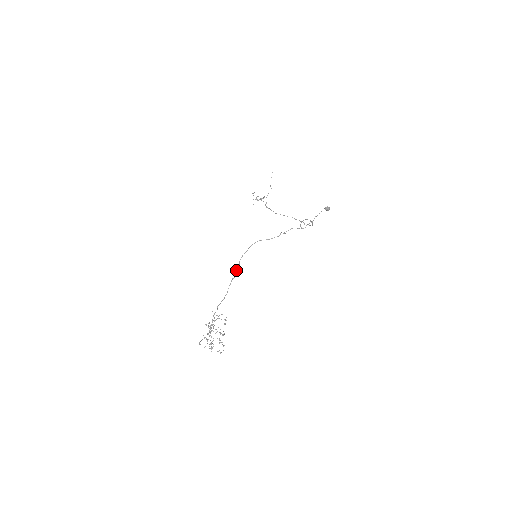
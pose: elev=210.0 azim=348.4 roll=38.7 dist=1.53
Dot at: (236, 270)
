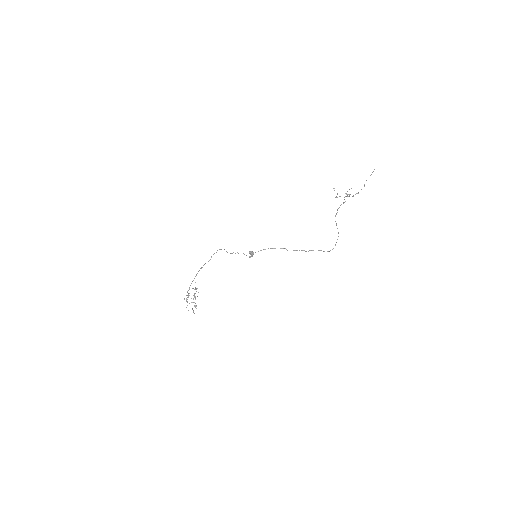
Dot at: occluded
